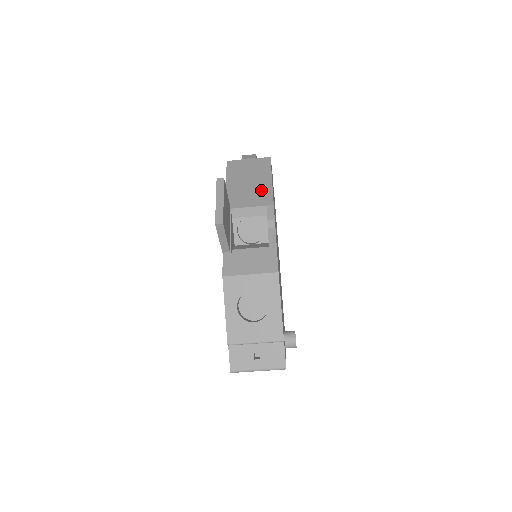
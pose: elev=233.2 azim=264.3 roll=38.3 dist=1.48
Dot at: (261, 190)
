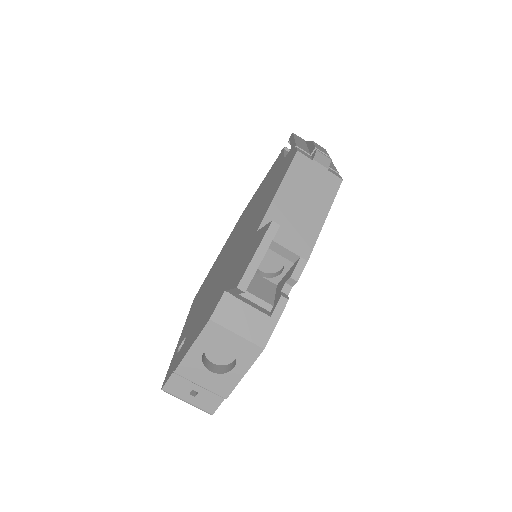
Dot at: (307, 228)
